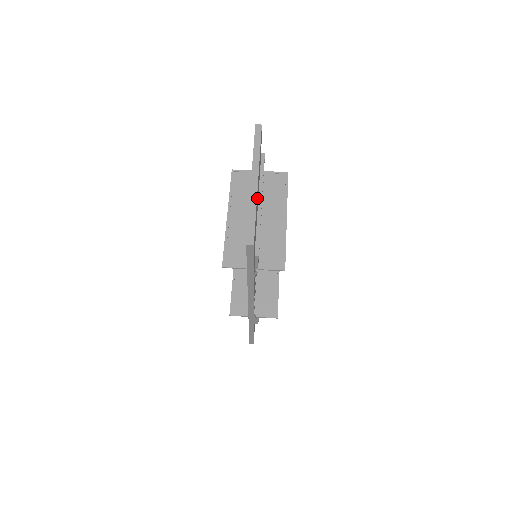
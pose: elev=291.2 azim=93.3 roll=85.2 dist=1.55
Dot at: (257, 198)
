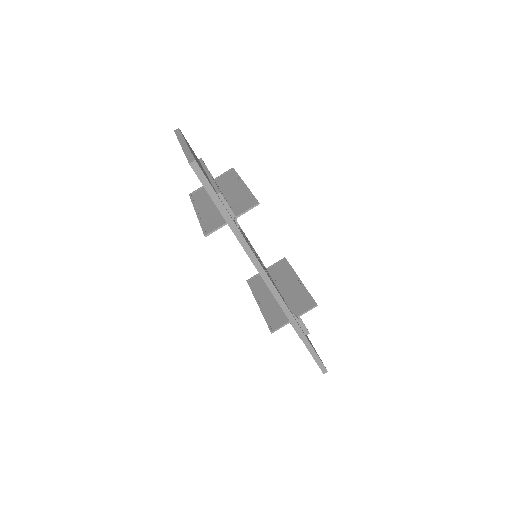
Dot at: (195, 157)
